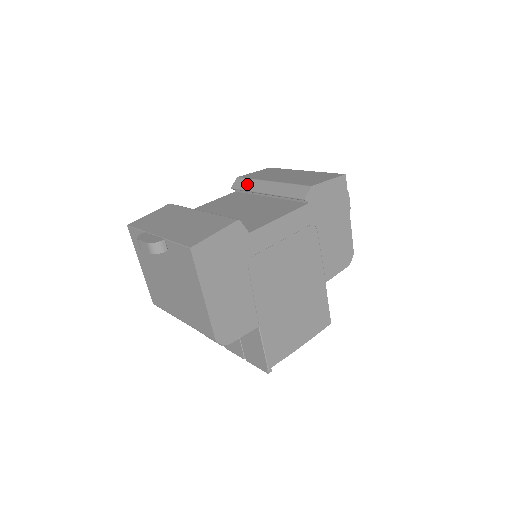
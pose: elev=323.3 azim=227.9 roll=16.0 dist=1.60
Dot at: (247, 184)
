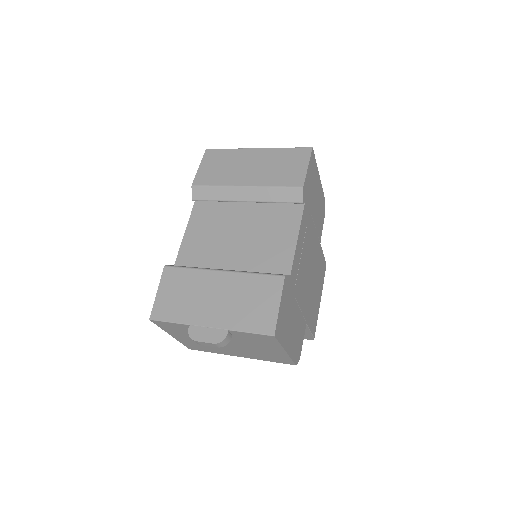
Dot at: (213, 194)
